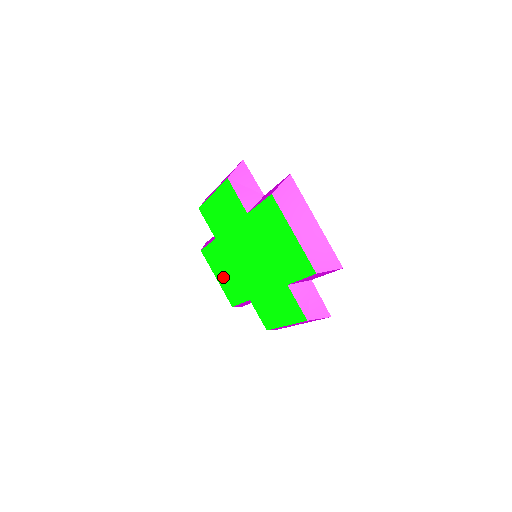
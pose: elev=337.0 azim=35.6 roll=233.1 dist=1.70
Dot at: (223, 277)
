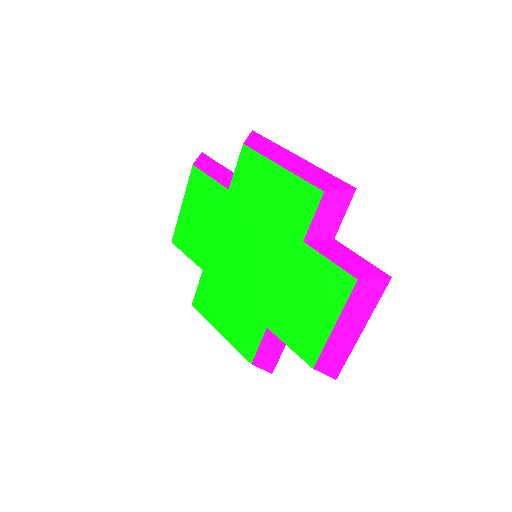
Dot at: (193, 217)
